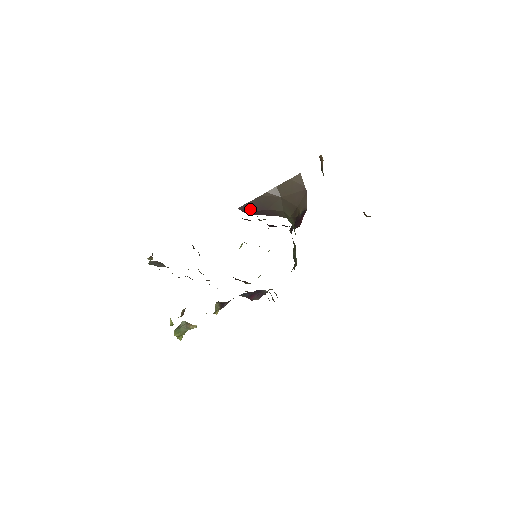
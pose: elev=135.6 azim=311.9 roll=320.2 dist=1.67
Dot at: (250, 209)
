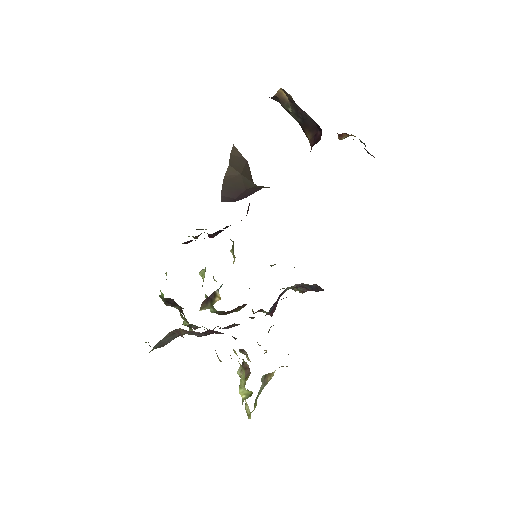
Dot at: (231, 198)
